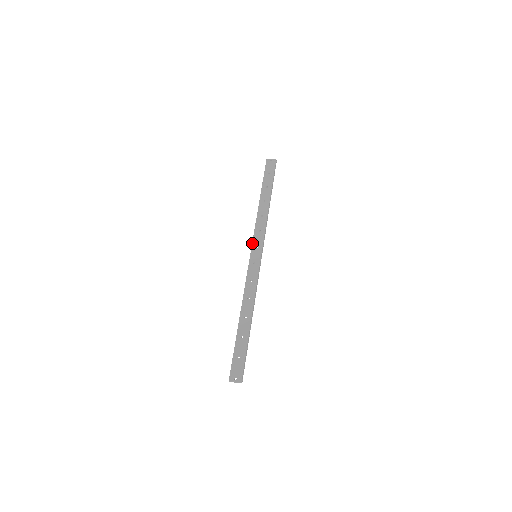
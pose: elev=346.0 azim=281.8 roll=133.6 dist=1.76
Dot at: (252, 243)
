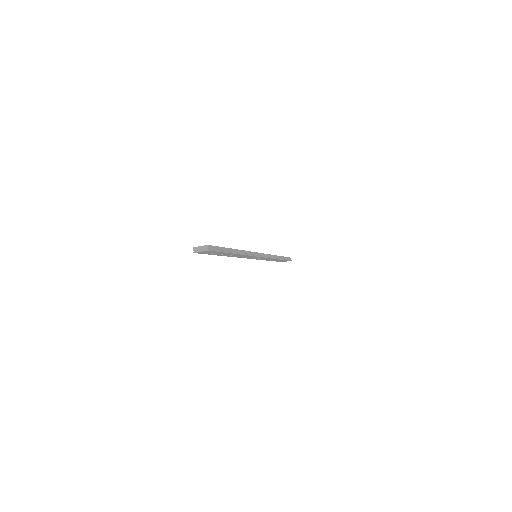
Dot at: occluded
